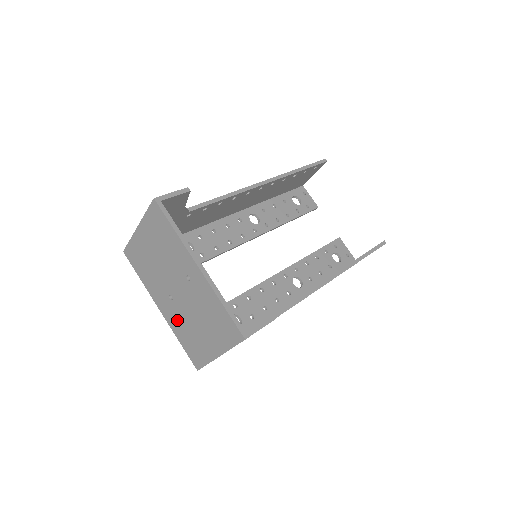
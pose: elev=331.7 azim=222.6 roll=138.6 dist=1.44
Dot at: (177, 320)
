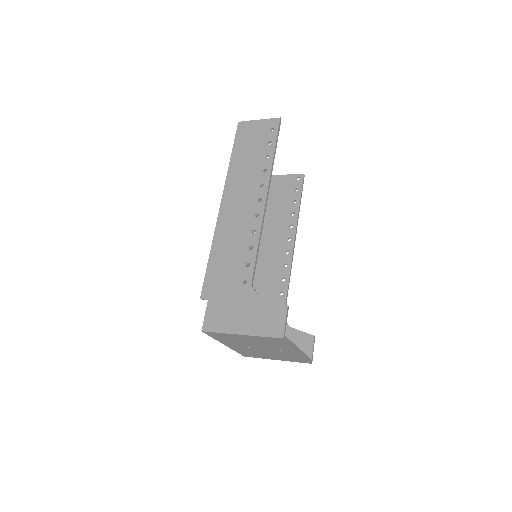
Dot at: (245, 350)
